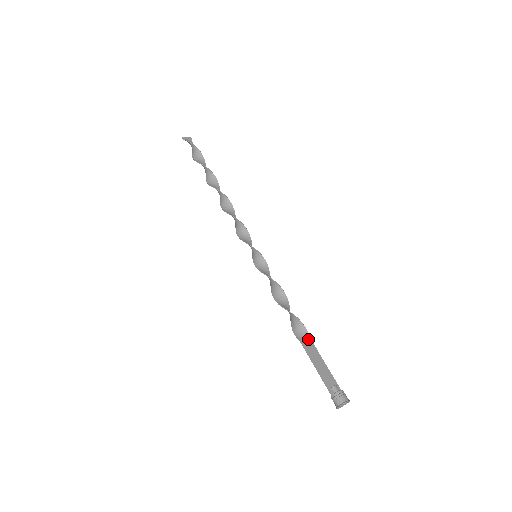
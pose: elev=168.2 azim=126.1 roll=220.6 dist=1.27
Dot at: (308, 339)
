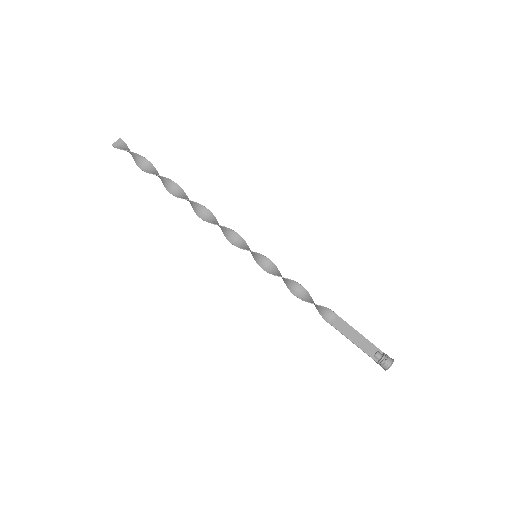
Dot at: (338, 319)
